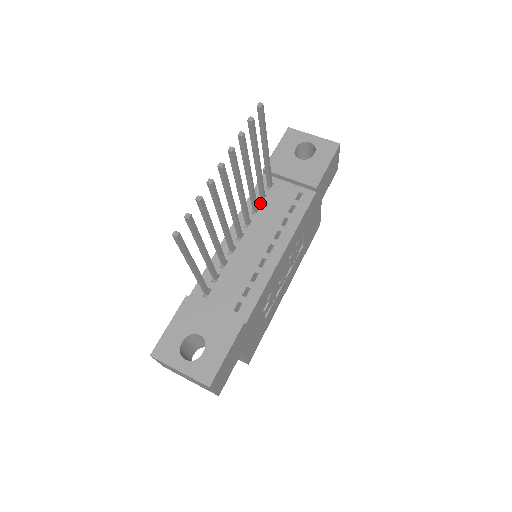
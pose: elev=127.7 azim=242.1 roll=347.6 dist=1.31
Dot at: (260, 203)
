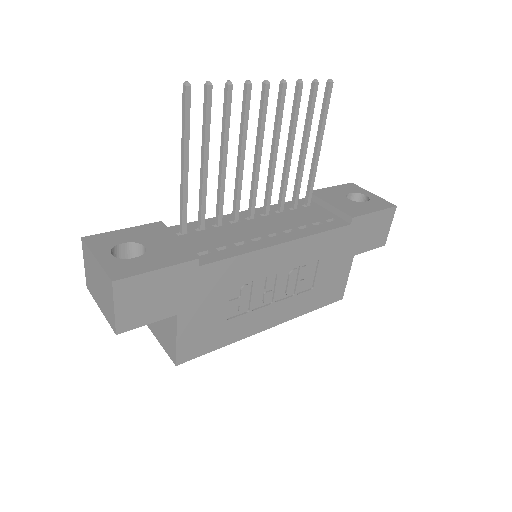
Dot at: (288, 209)
